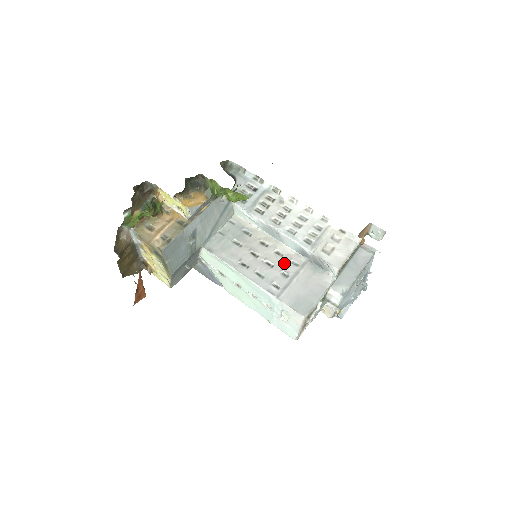
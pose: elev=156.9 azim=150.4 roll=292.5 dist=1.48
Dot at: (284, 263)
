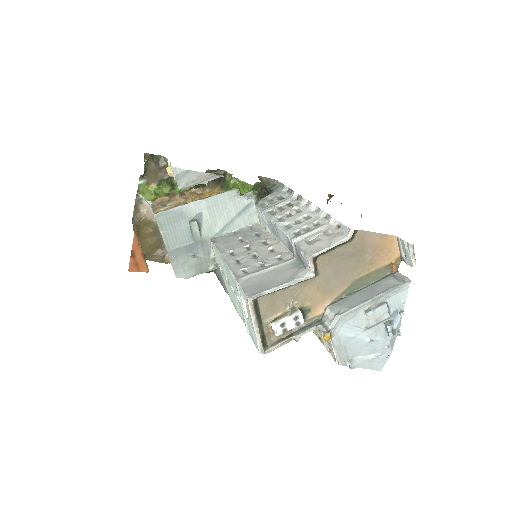
Dot at: (269, 256)
